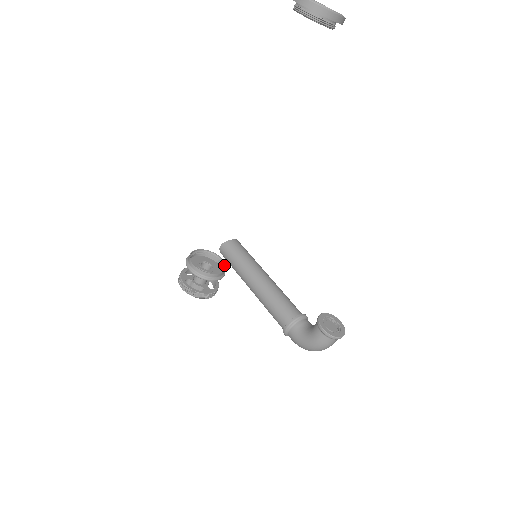
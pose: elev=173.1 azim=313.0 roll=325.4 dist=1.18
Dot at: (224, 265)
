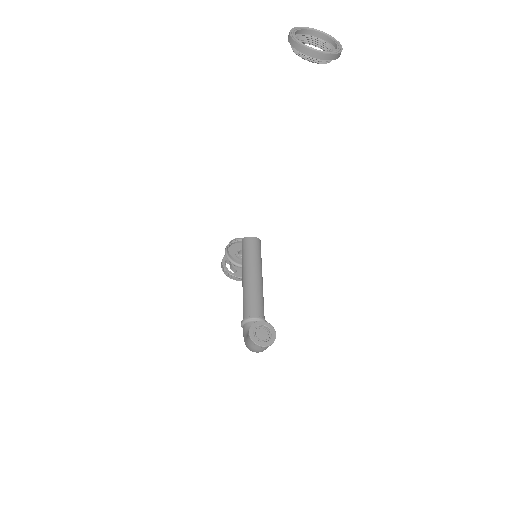
Dot at: occluded
